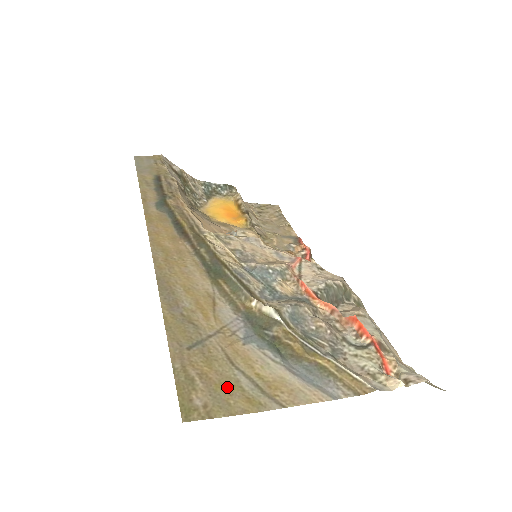
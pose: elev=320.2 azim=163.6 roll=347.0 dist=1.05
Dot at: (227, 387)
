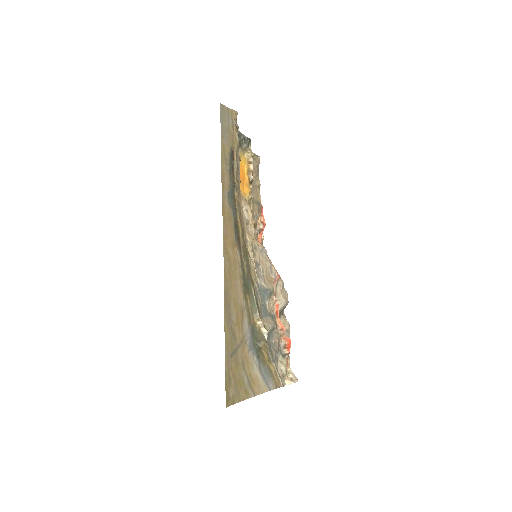
Dot at: (240, 383)
